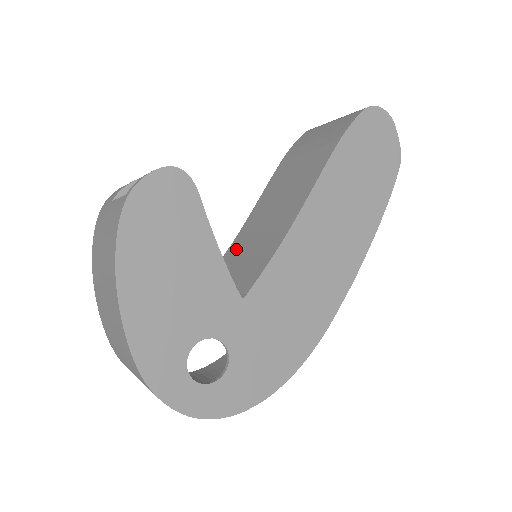
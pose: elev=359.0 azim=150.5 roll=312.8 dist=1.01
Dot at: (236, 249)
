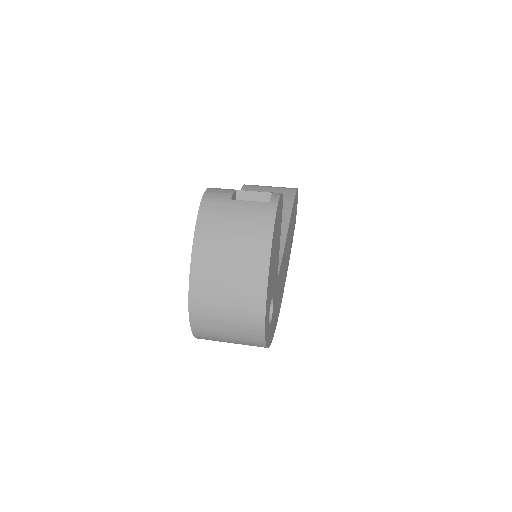
Dot at: occluded
